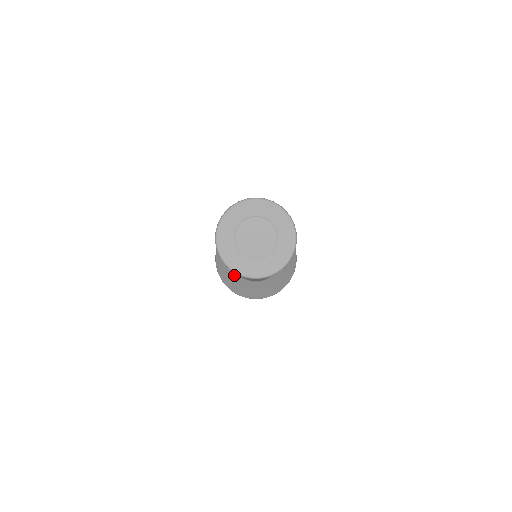
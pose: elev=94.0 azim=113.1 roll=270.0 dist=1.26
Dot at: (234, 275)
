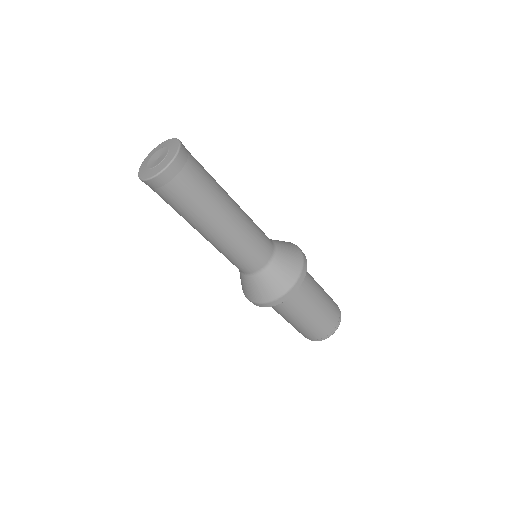
Dot at: (246, 280)
